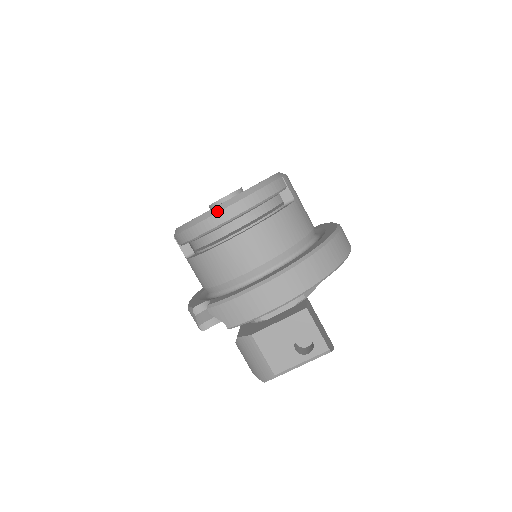
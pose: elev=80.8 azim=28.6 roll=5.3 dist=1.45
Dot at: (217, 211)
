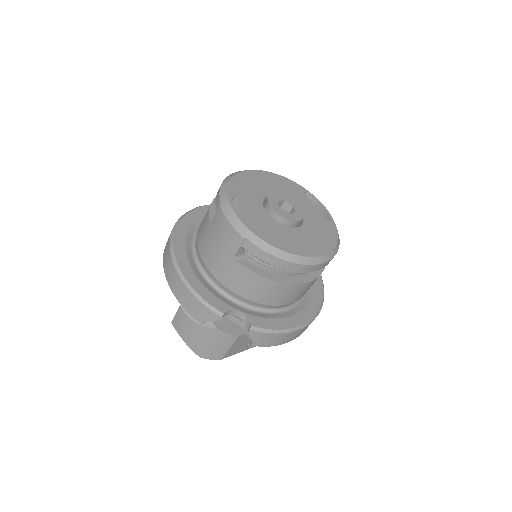
Dot at: (320, 262)
